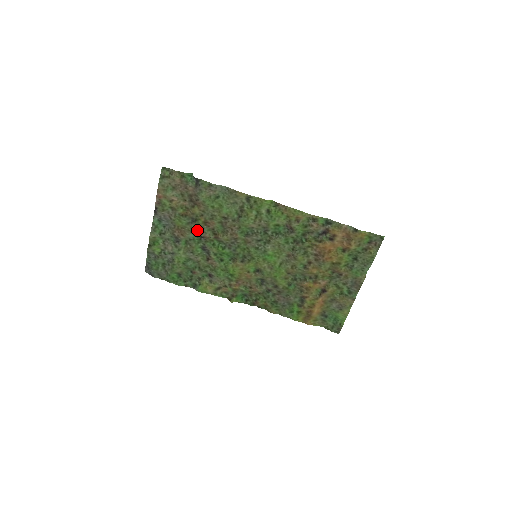
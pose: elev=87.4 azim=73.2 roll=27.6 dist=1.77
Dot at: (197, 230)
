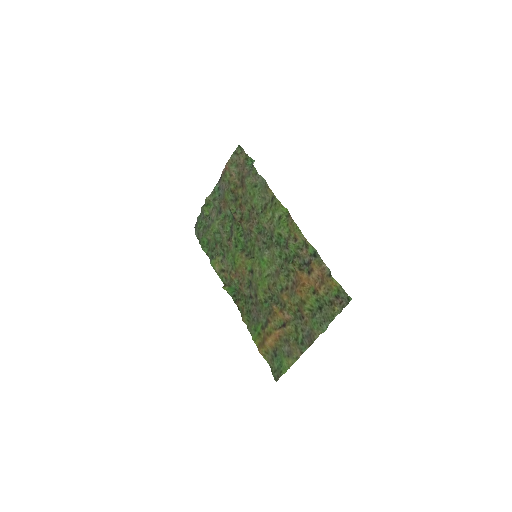
Dot at: (235, 210)
